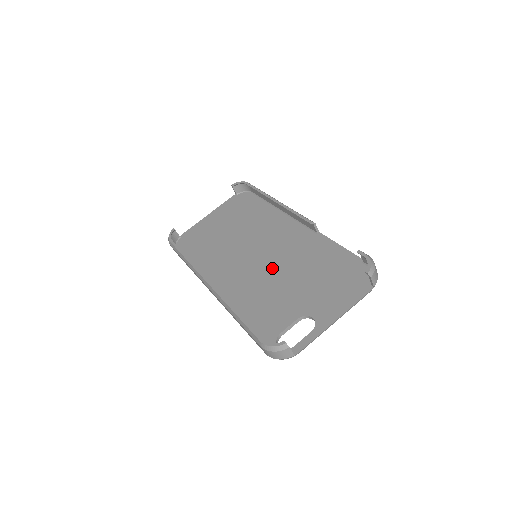
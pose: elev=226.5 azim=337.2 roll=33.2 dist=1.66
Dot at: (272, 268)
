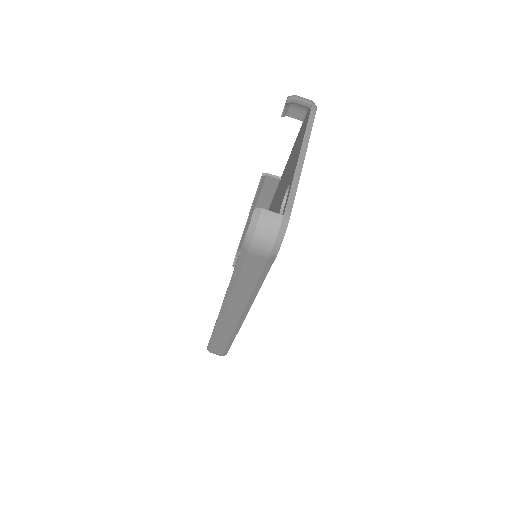
Dot at: occluded
